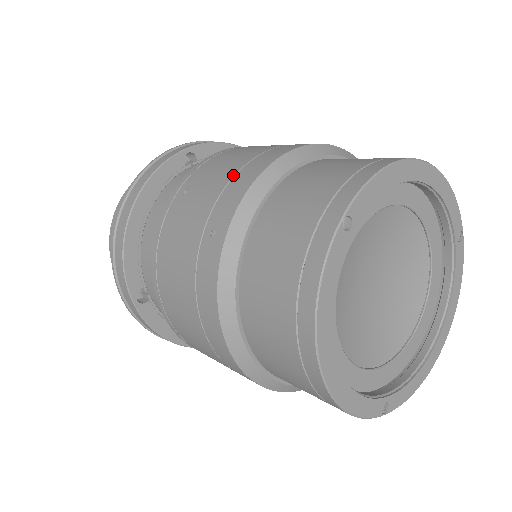
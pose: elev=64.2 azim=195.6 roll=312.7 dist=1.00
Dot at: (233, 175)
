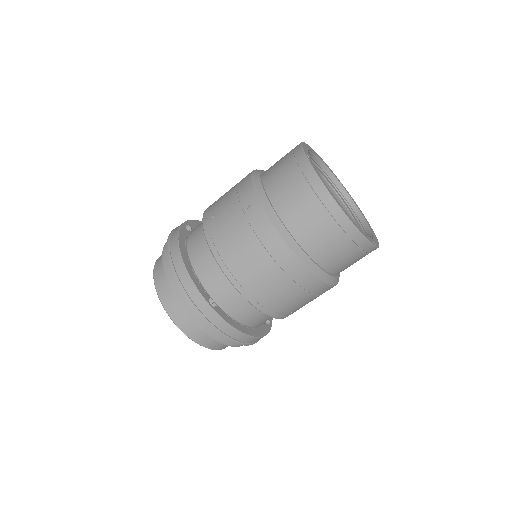
Dot at: (236, 190)
